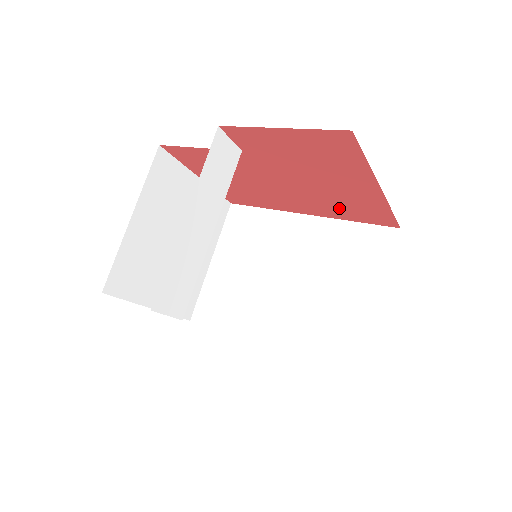
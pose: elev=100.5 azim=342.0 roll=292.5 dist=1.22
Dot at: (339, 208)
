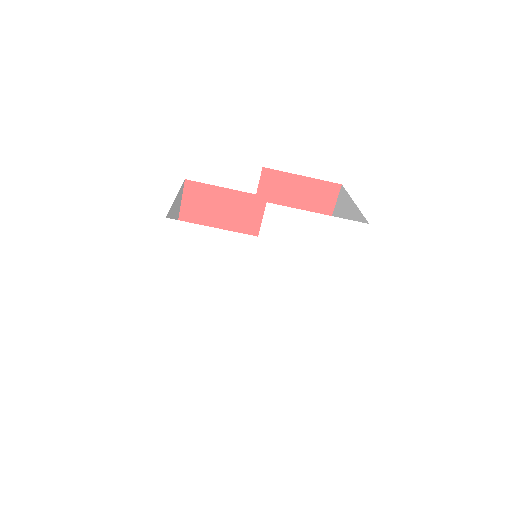
Dot at: occluded
